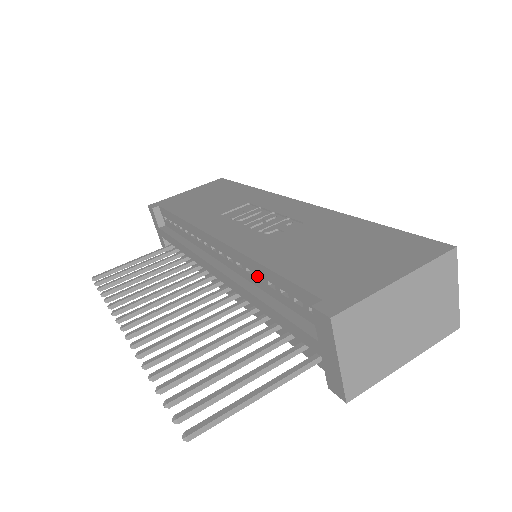
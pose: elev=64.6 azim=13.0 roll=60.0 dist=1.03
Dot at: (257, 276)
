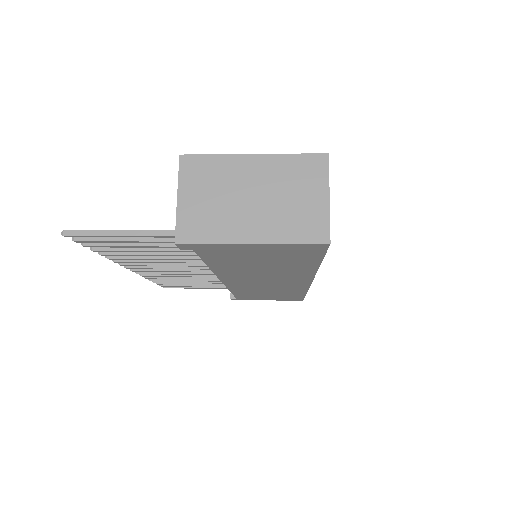
Dot at: occluded
